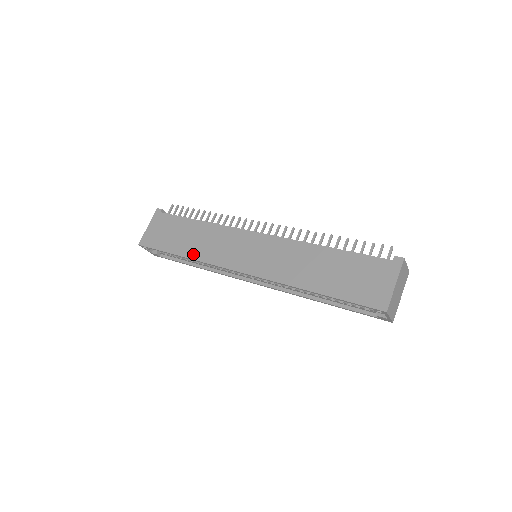
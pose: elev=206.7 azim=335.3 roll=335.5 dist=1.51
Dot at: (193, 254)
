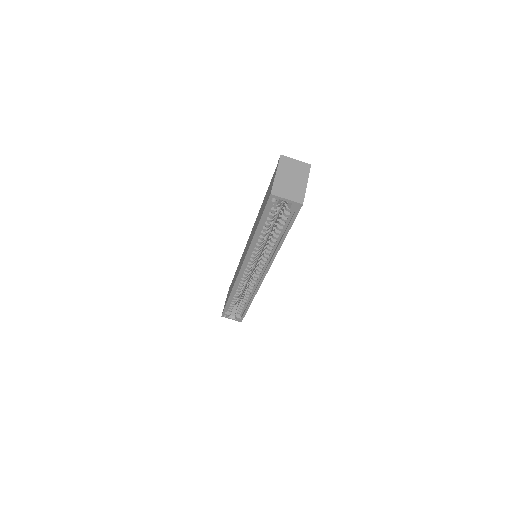
Dot at: (231, 289)
